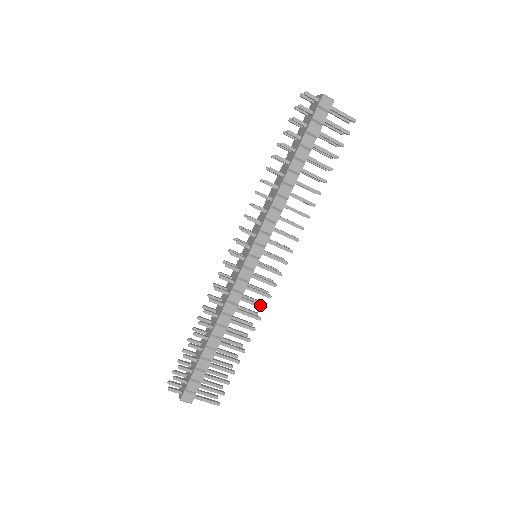
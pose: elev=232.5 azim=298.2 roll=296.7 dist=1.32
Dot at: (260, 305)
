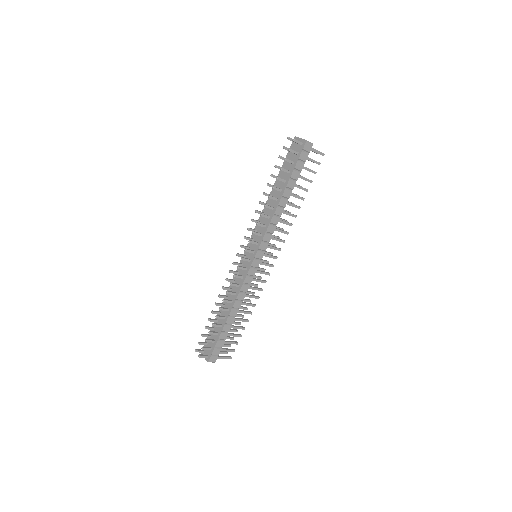
Dot at: (259, 289)
